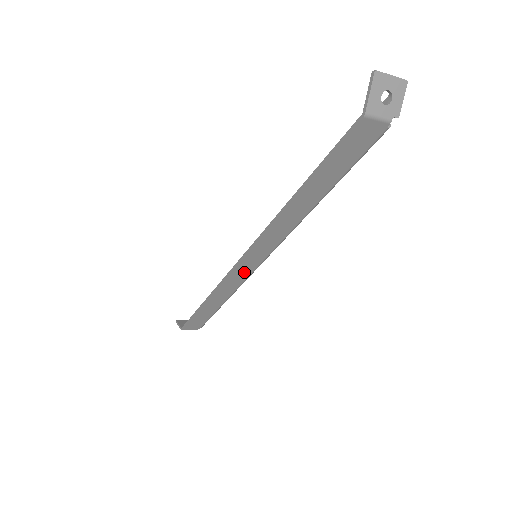
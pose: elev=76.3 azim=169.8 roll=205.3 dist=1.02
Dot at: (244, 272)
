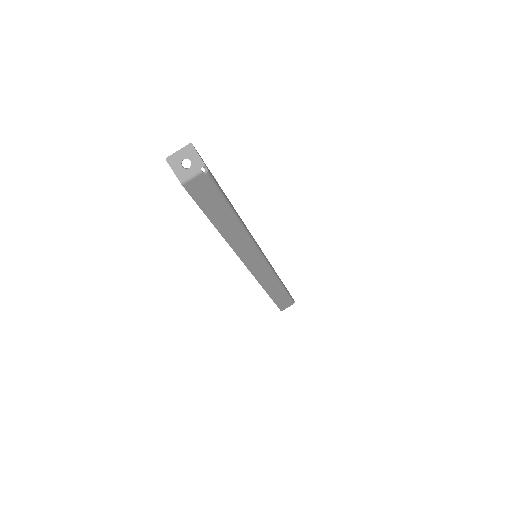
Dot at: (261, 268)
